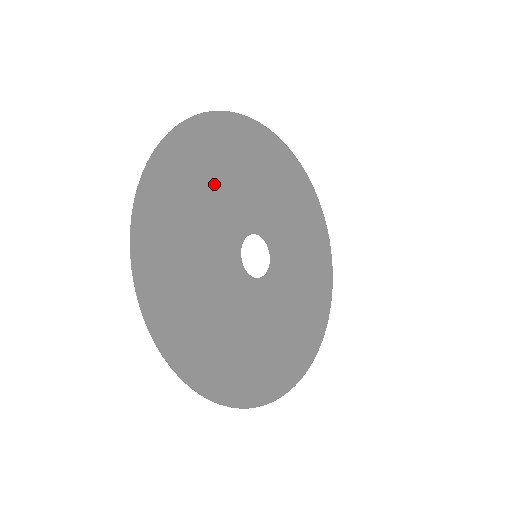
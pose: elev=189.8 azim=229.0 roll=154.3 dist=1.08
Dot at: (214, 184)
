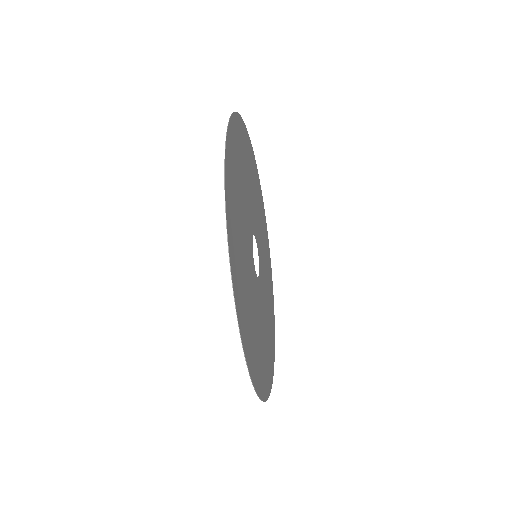
Dot at: (251, 183)
